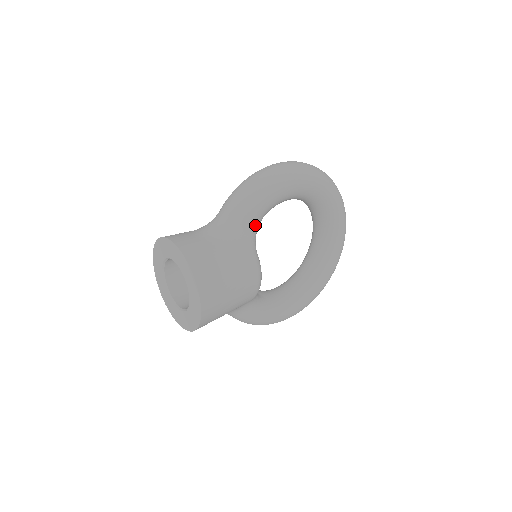
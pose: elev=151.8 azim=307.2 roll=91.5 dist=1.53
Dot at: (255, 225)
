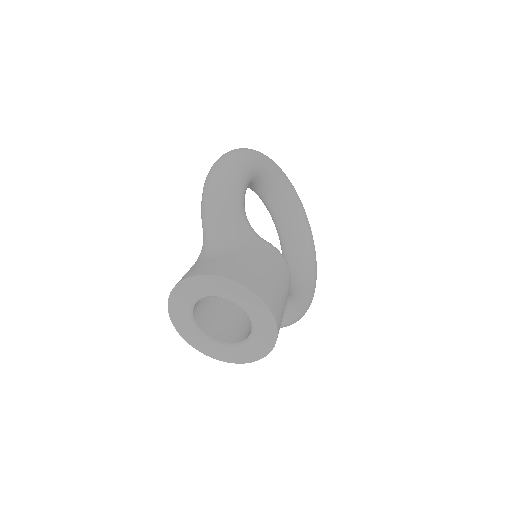
Dot at: (246, 219)
